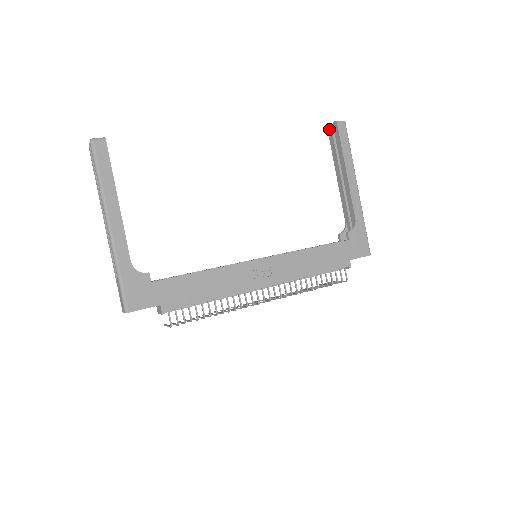
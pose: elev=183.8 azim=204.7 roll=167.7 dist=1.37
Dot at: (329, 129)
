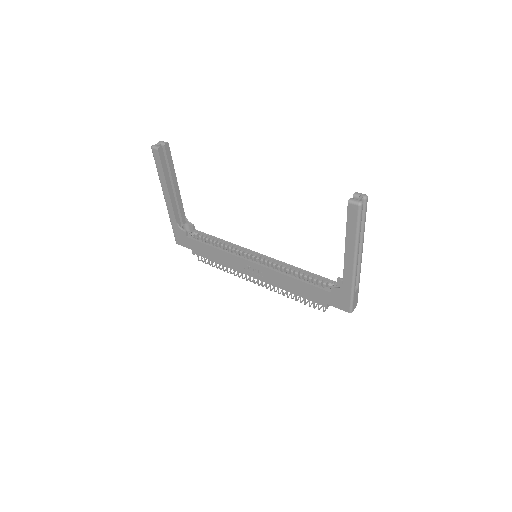
Dot at: (354, 196)
